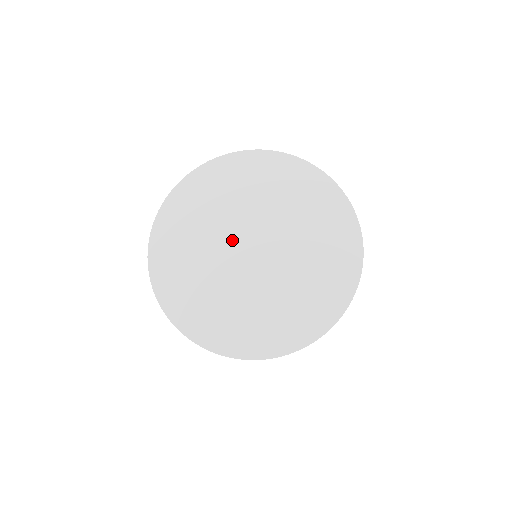
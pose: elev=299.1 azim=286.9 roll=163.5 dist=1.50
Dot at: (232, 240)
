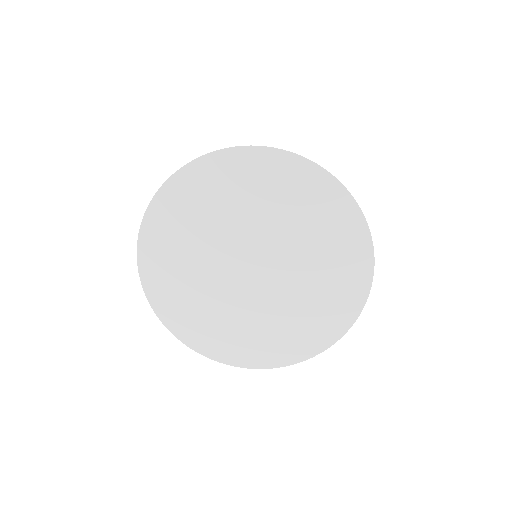
Dot at: (229, 277)
